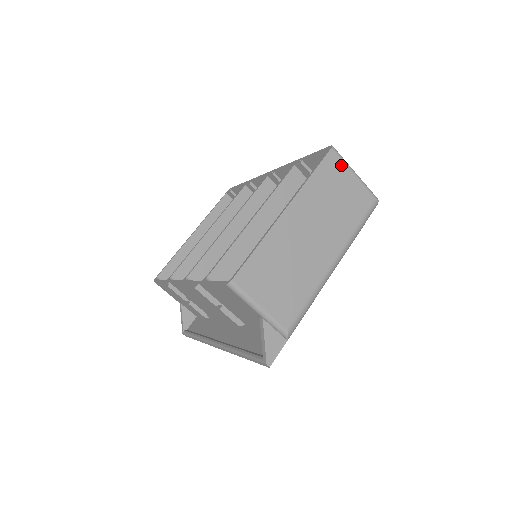
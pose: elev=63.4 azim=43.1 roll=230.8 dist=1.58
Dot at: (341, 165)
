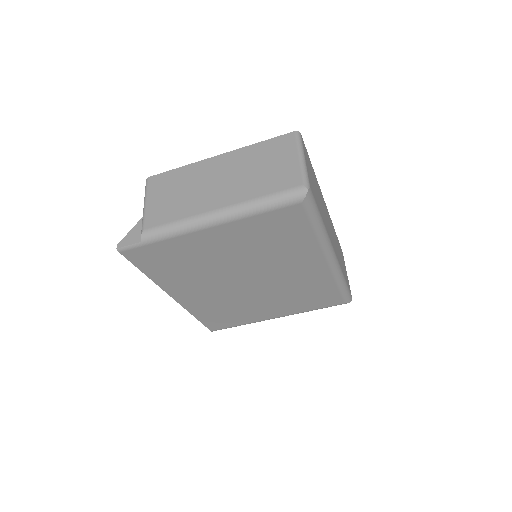
Dot at: (292, 146)
